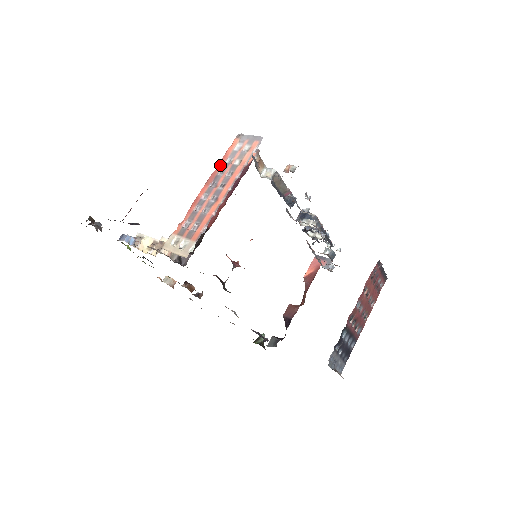
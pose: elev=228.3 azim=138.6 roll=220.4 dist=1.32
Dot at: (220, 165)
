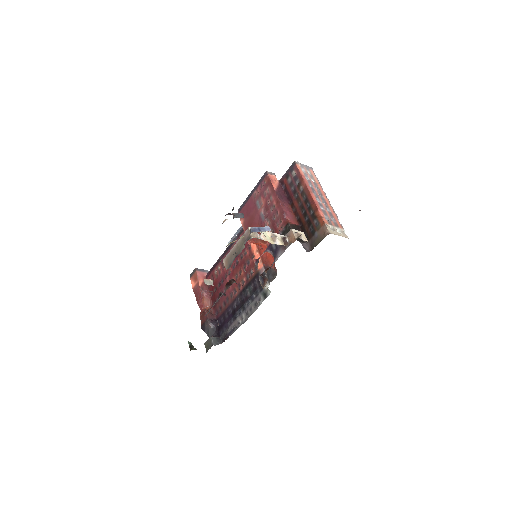
Dot at: (306, 180)
